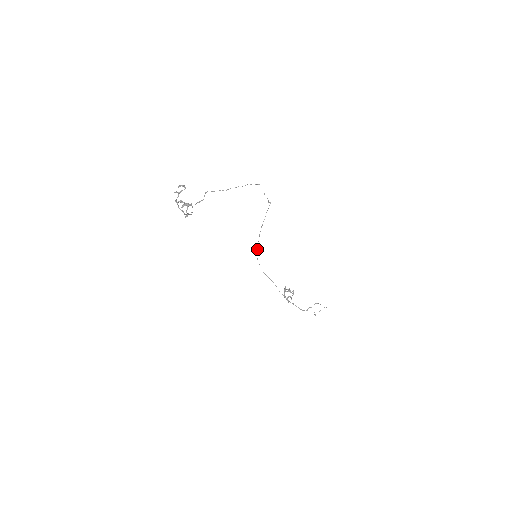
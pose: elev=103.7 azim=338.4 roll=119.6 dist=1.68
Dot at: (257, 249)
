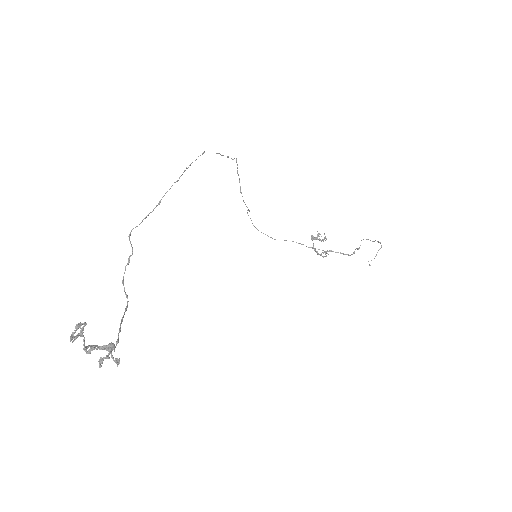
Dot at: occluded
